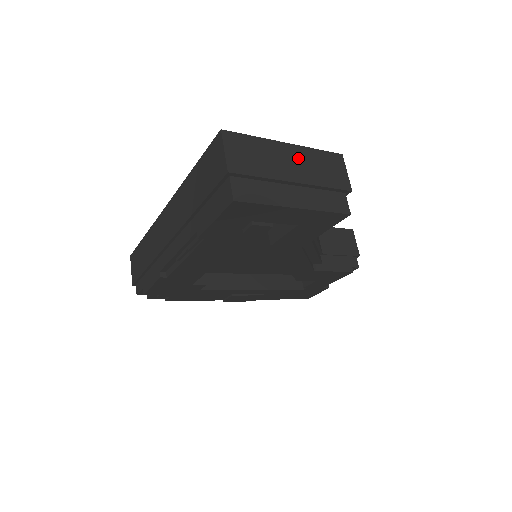
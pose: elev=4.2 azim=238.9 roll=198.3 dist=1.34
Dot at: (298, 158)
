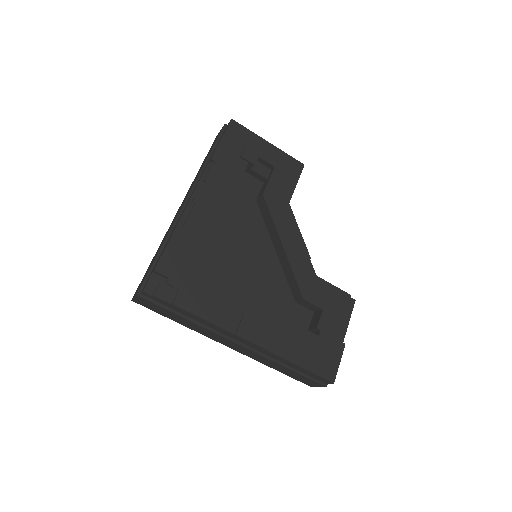
Dot at: occluded
